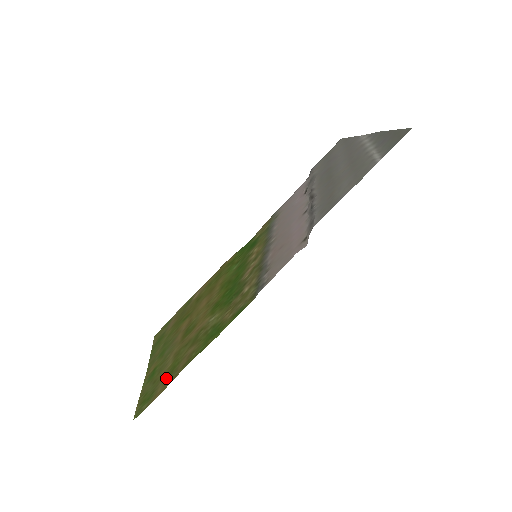
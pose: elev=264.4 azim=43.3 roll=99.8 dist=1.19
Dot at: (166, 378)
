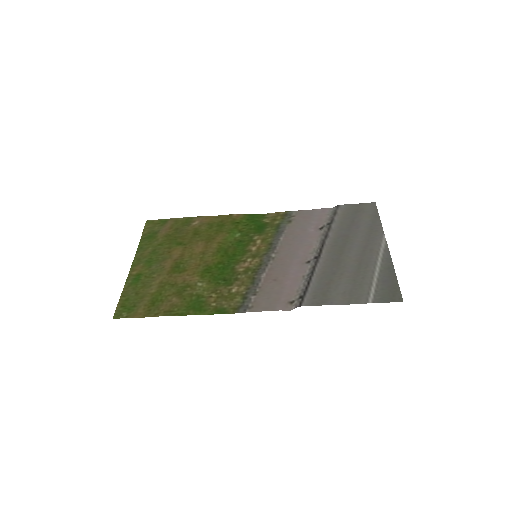
Dot at: (148, 305)
